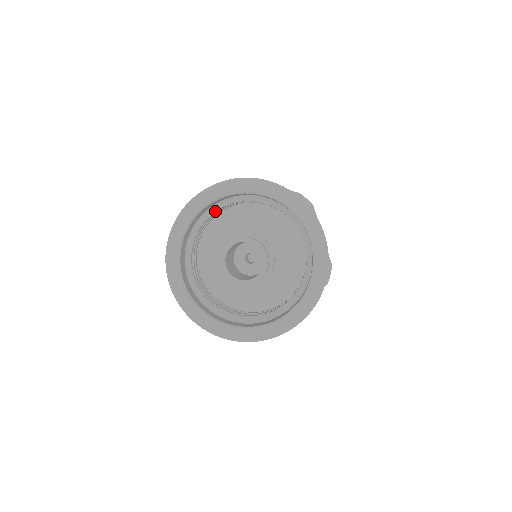
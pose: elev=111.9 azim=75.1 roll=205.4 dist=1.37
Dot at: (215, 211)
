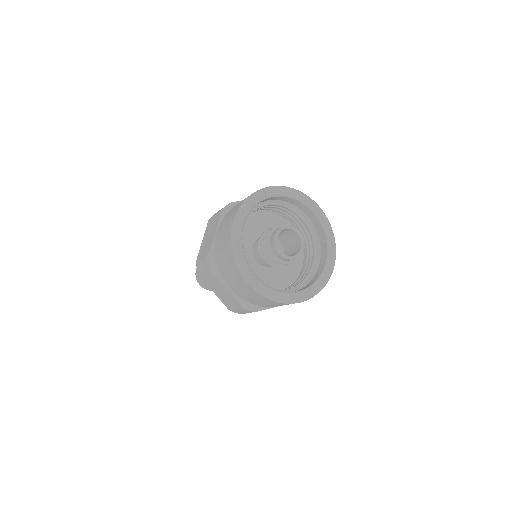
Dot at: (277, 205)
